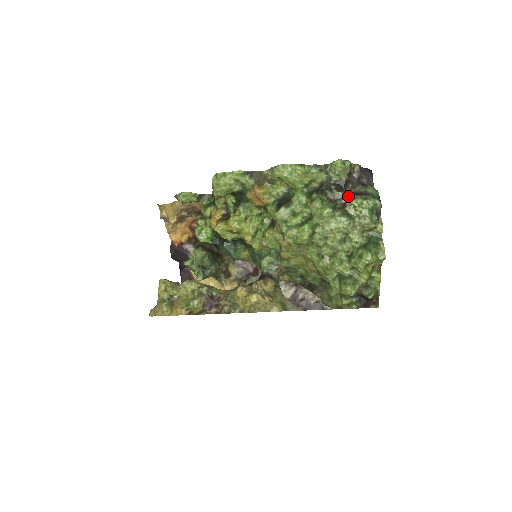
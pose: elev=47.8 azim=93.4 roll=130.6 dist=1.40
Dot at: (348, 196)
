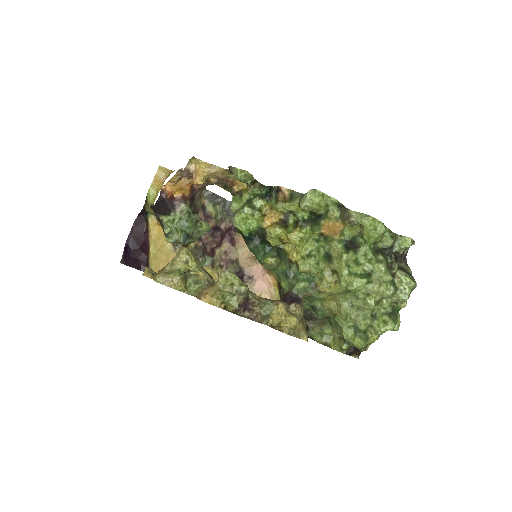
Dot at: (398, 269)
